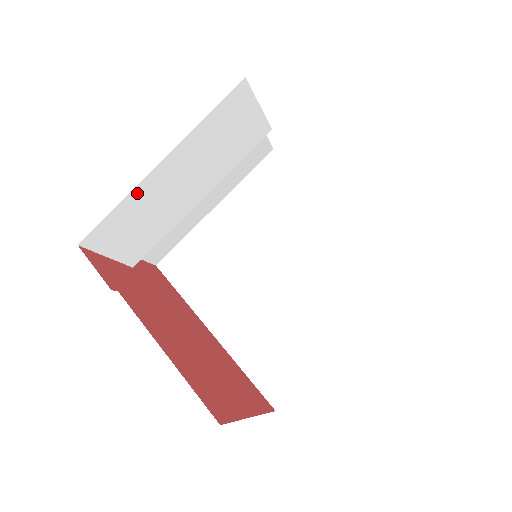
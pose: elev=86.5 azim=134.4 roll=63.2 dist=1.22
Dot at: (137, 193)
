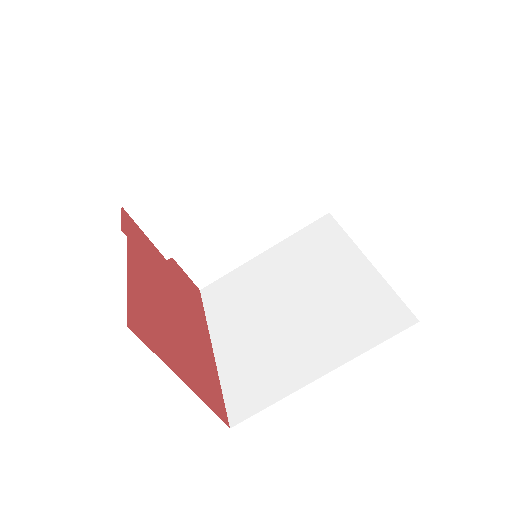
Dot at: (177, 179)
